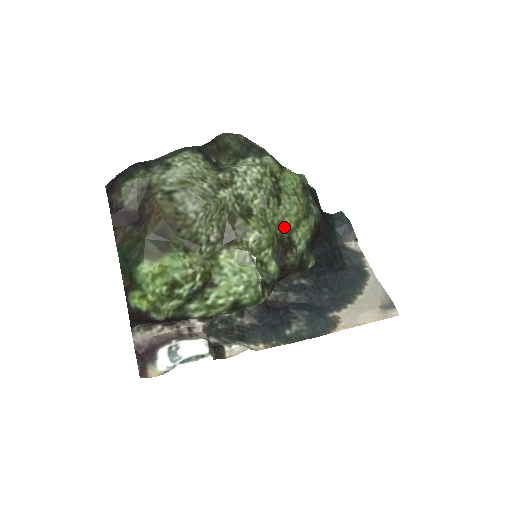
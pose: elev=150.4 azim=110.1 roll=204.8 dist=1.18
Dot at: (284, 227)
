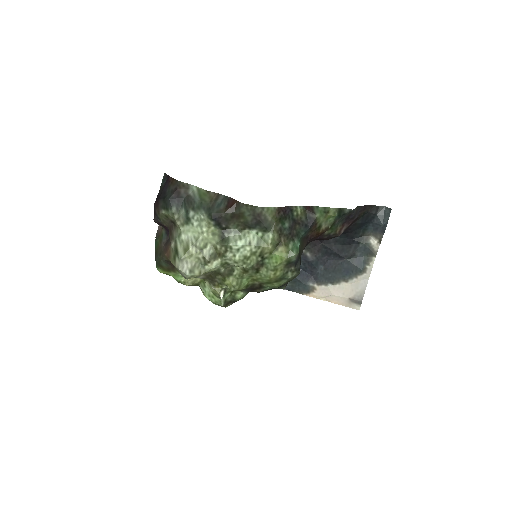
Dot at: (257, 281)
